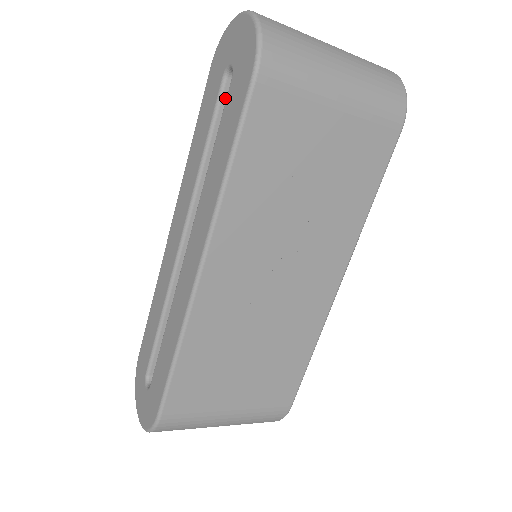
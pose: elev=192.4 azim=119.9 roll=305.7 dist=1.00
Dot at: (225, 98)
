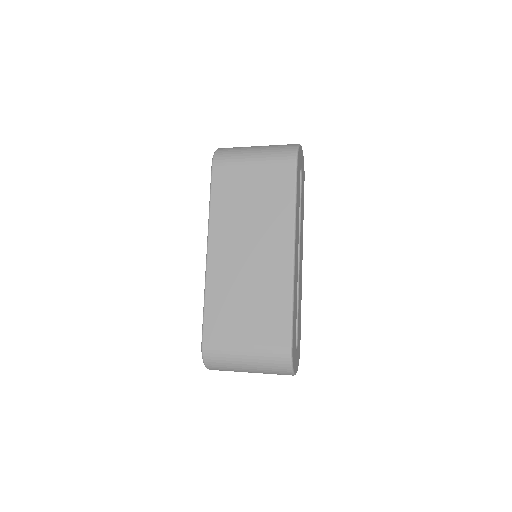
Dot at: occluded
